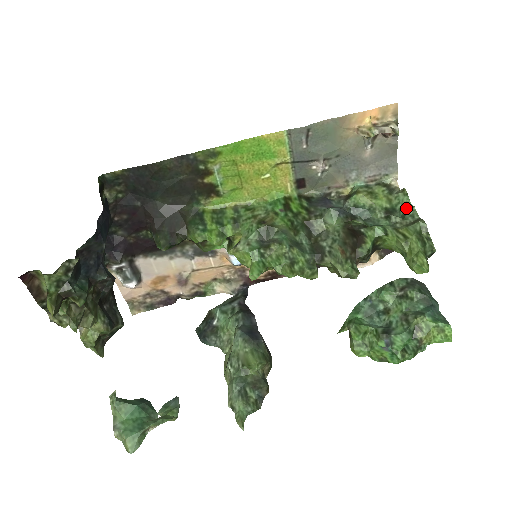
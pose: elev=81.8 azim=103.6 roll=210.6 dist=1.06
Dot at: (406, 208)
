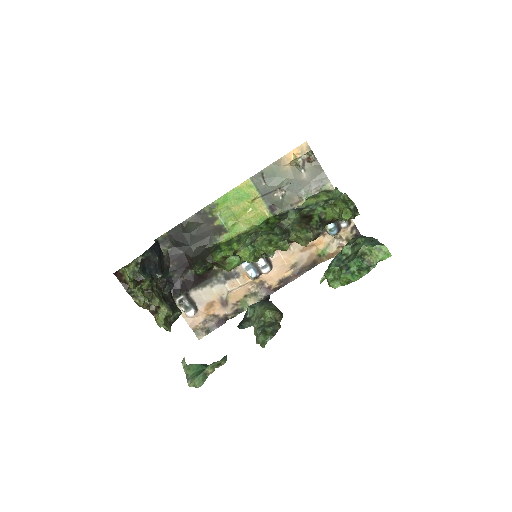
Dot at: occluded
